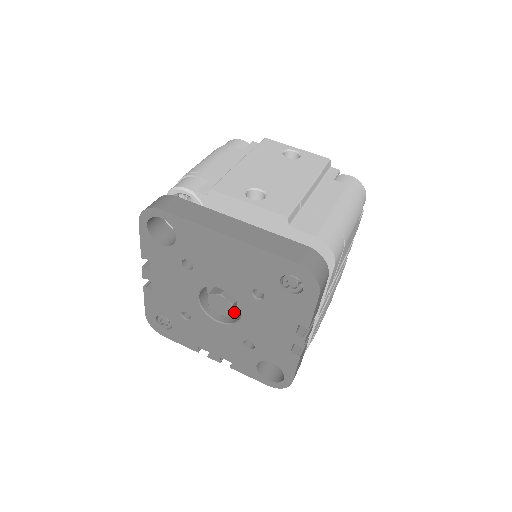
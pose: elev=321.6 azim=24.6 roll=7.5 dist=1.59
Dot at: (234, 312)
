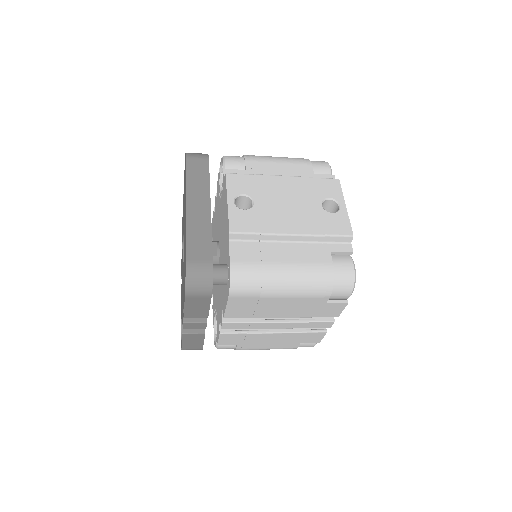
Dot at: occluded
